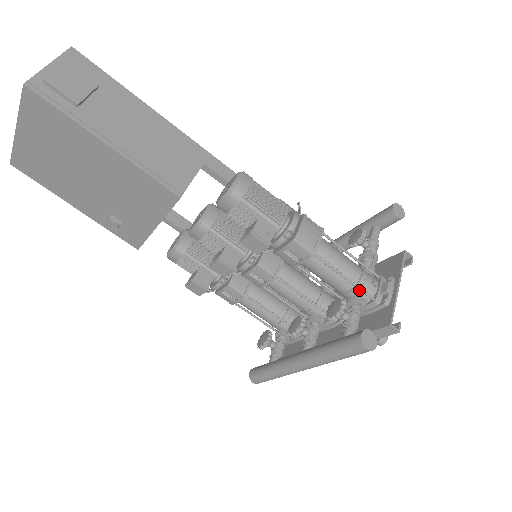
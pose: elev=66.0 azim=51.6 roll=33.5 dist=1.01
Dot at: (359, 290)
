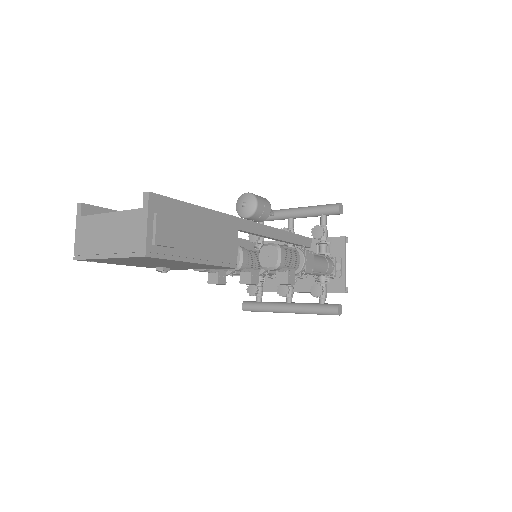
Dot at: occluded
